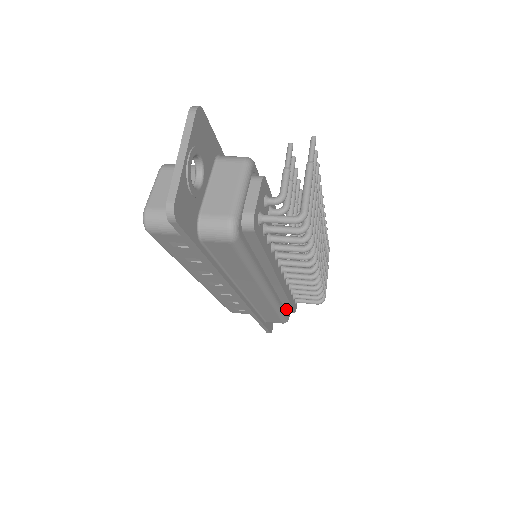
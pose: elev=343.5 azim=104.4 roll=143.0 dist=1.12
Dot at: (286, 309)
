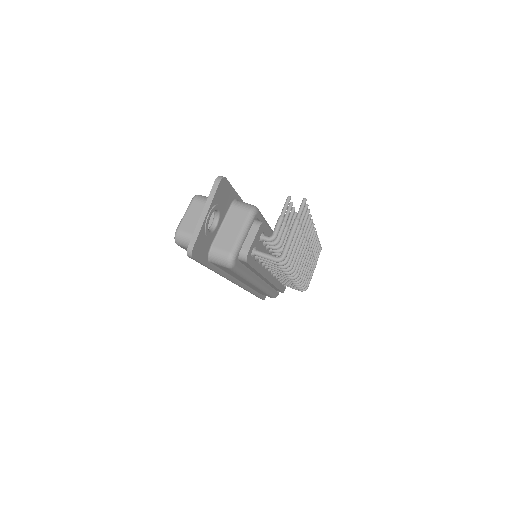
Dot at: (276, 290)
